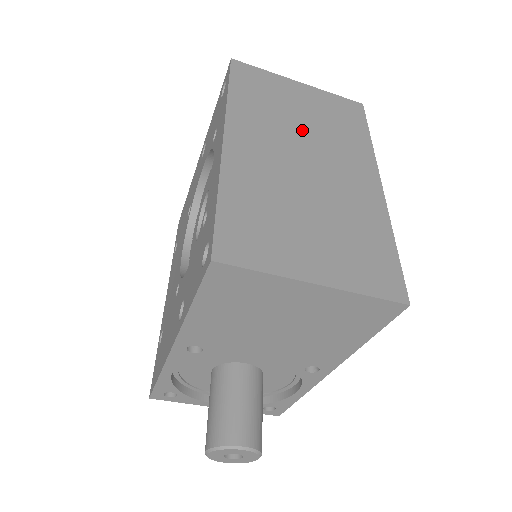
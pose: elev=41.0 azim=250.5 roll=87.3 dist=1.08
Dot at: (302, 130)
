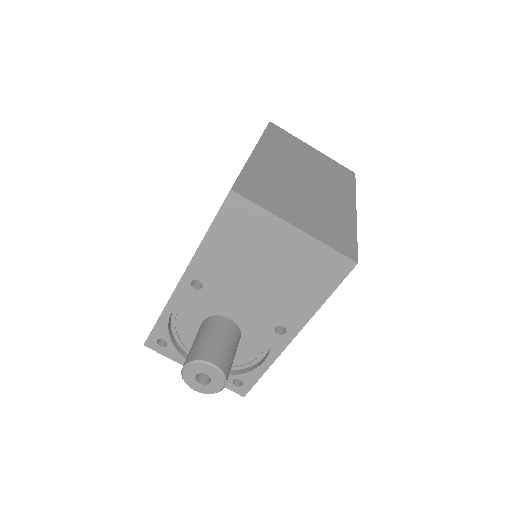
Dot at: (308, 166)
